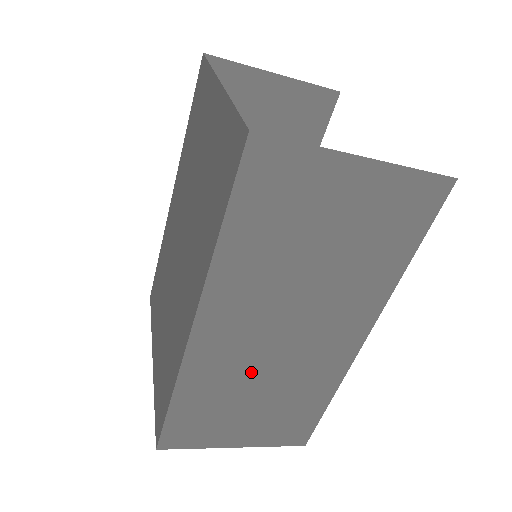
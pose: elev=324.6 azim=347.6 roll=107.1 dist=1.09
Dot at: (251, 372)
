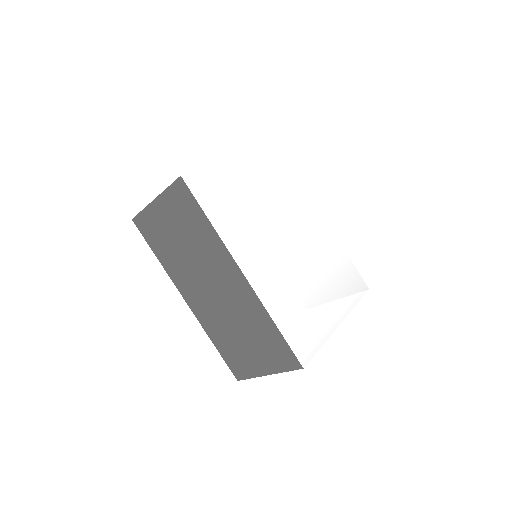
Dot at: (223, 318)
